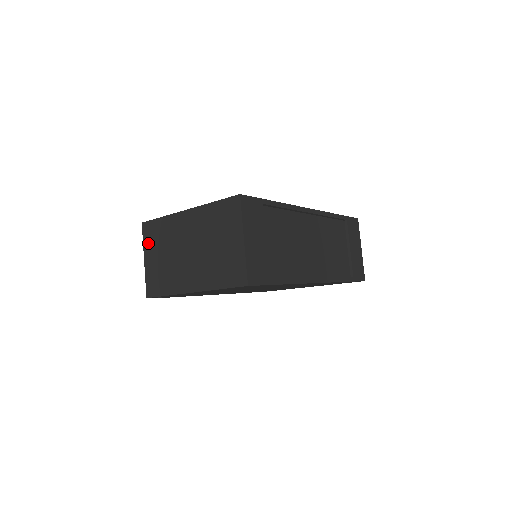
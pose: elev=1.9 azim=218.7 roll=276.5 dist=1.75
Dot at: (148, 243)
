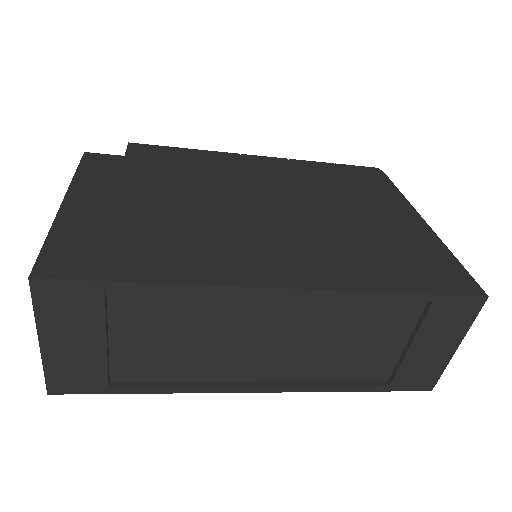
Dot at: occluded
